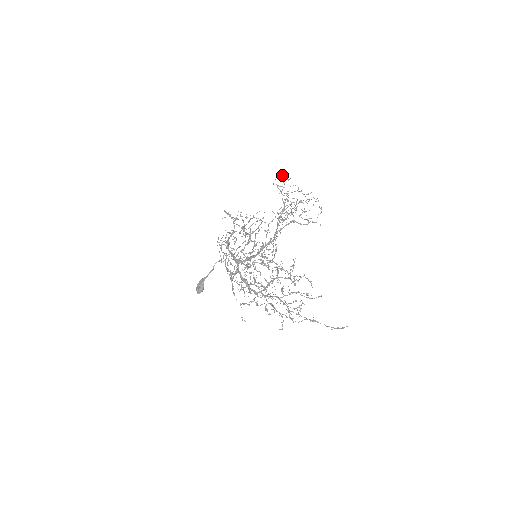
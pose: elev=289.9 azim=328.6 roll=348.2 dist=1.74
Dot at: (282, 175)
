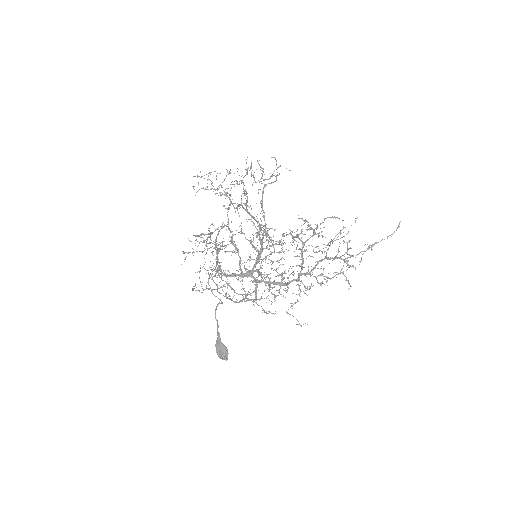
Dot at: (199, 176)
